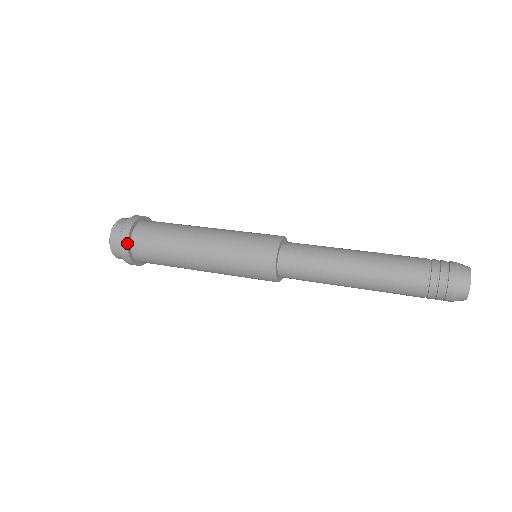
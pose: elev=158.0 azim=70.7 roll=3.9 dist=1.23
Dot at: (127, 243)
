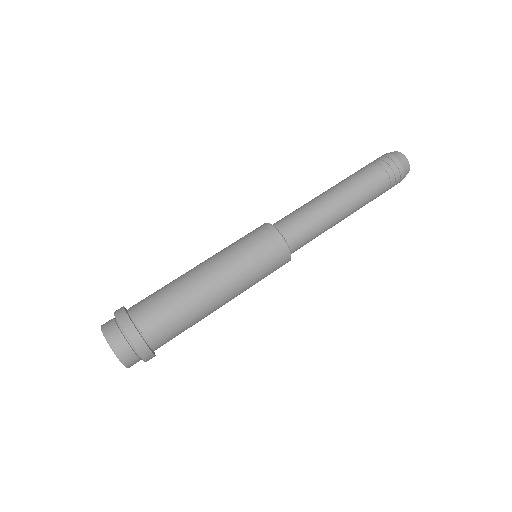
Dot at: (150, 351)
